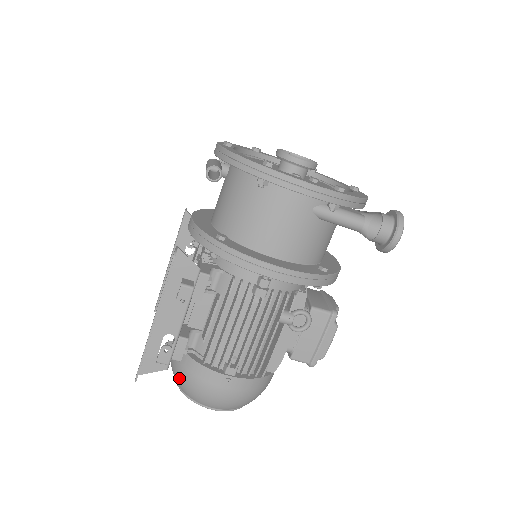
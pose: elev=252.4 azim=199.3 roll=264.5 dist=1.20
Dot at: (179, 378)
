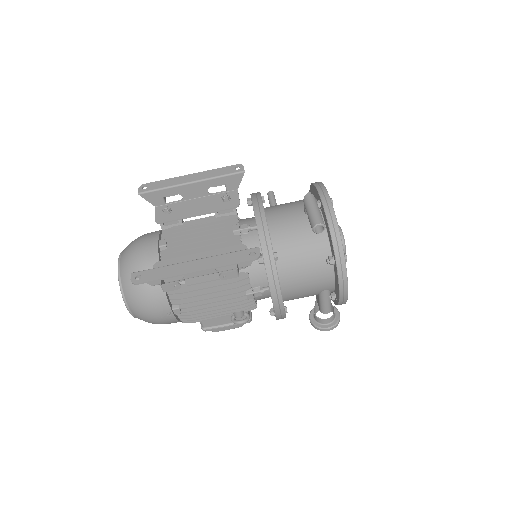
Dot at: occluded
